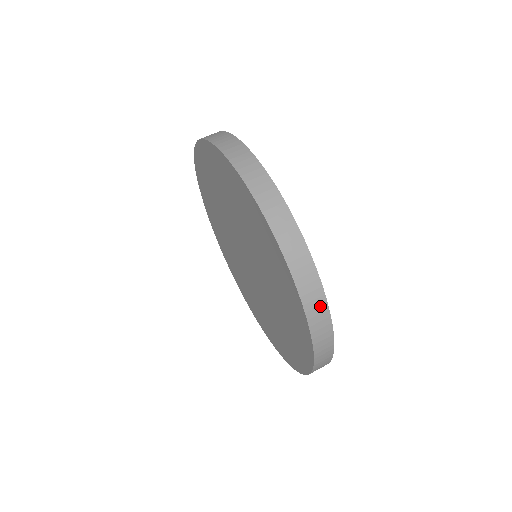
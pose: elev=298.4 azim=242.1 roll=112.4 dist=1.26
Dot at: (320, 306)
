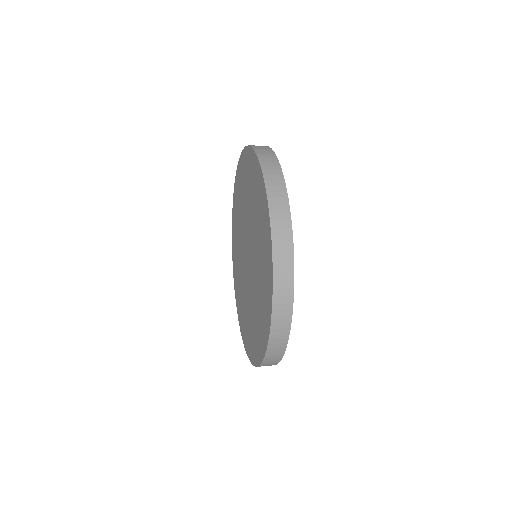
Dot at: (283, 213)
